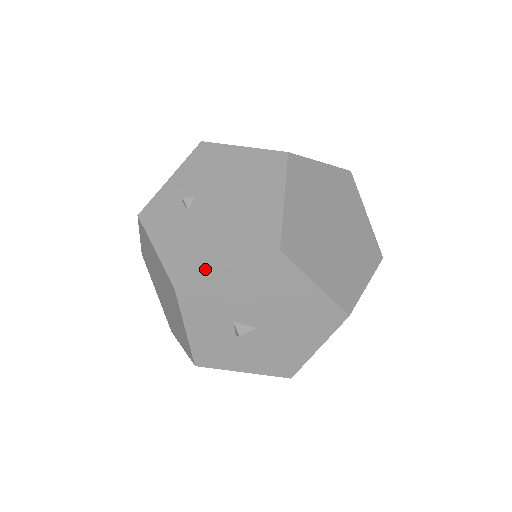
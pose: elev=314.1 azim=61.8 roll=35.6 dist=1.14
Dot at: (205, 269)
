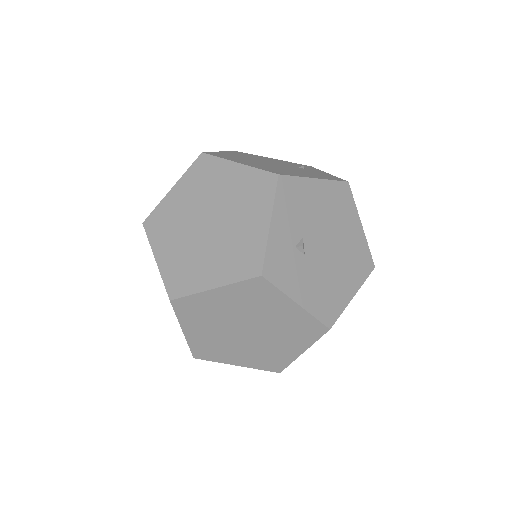
Dot at: (342, 302)
